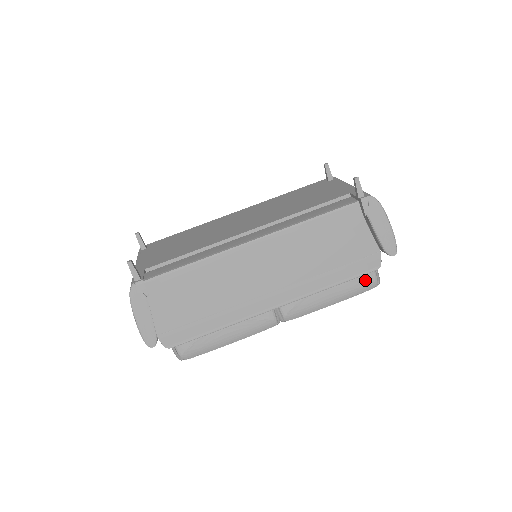
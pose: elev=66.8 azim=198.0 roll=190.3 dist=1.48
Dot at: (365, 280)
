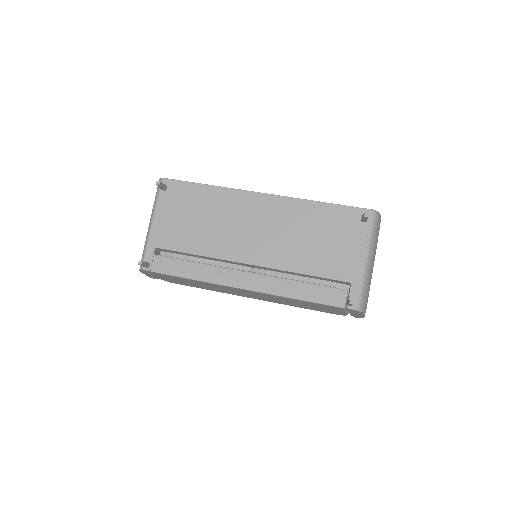
Dot at: occluded
